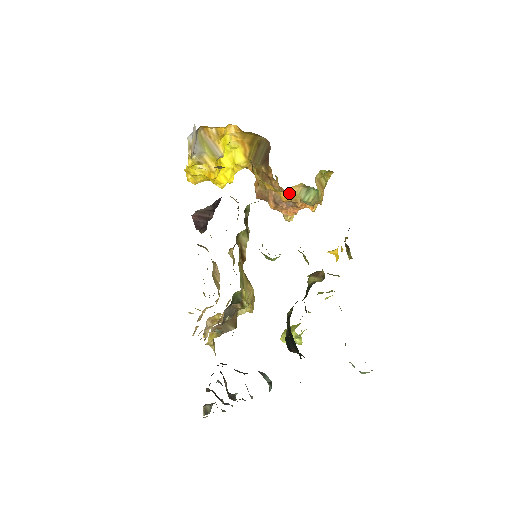
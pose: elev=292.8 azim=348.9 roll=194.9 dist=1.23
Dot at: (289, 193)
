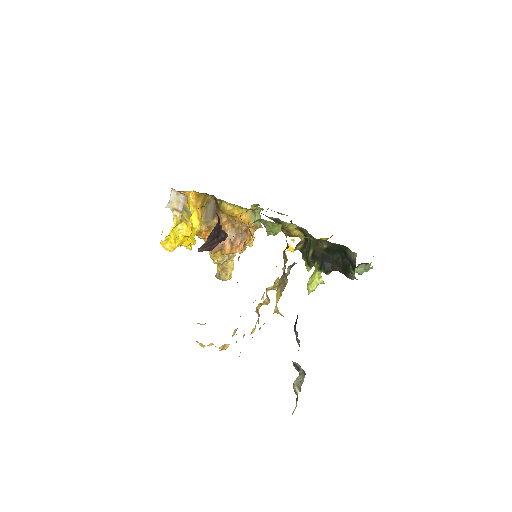
Dot at: occluded
